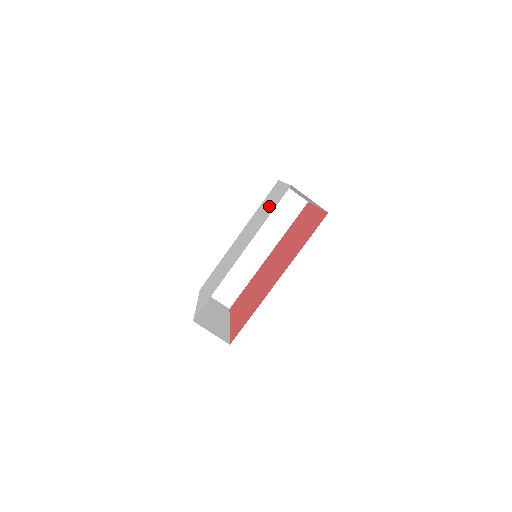
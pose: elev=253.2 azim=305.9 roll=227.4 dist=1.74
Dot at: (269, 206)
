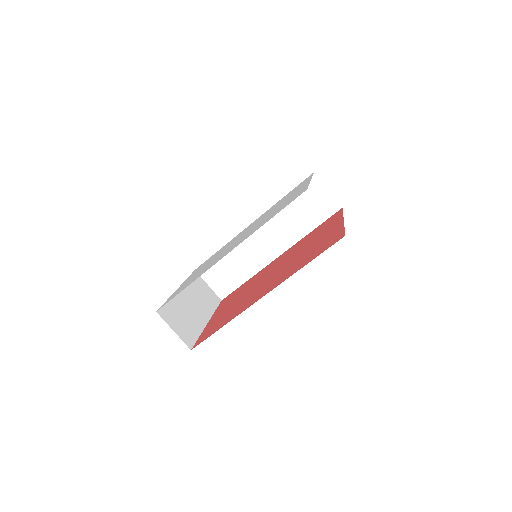
Dot at: (282, 204)
